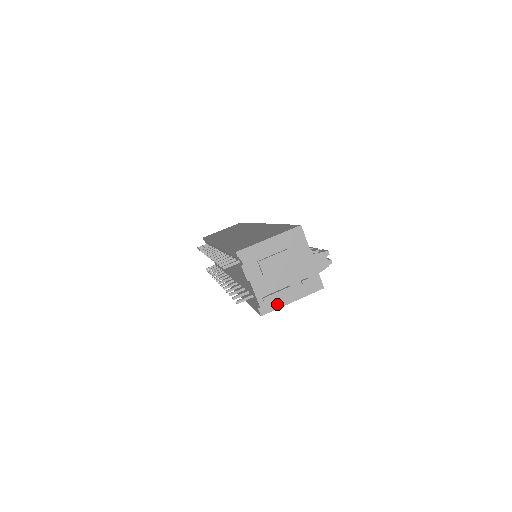
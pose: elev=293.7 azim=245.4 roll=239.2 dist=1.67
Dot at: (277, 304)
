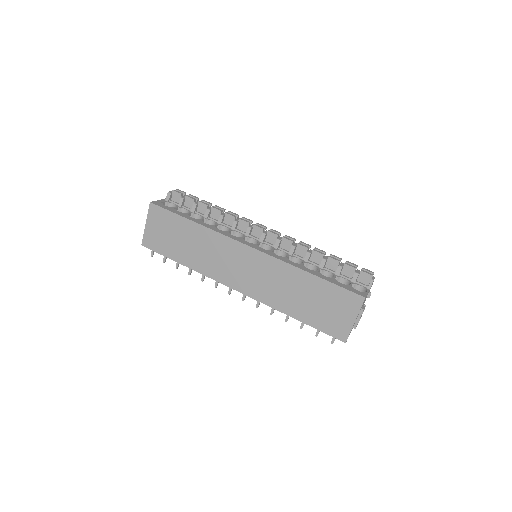
Dot at: occluded
